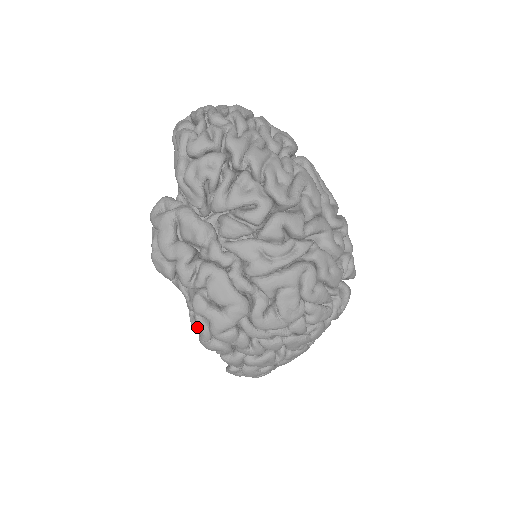
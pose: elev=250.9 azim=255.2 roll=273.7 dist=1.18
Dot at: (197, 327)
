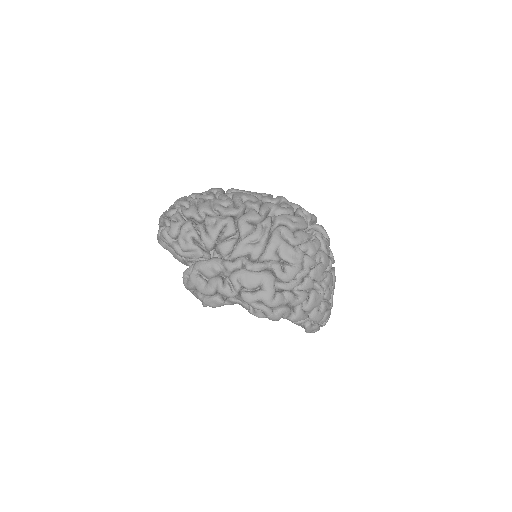
Dot at: (261, 315)
